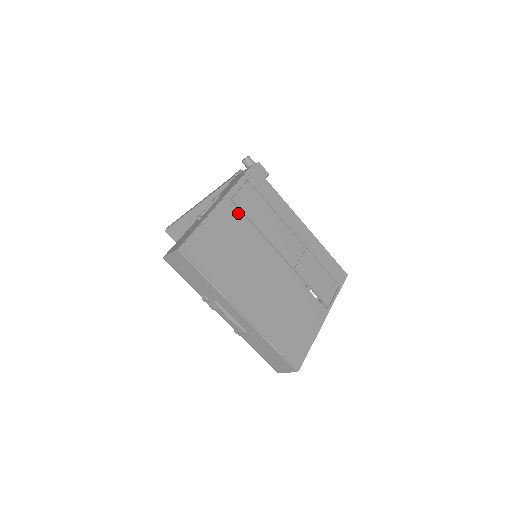
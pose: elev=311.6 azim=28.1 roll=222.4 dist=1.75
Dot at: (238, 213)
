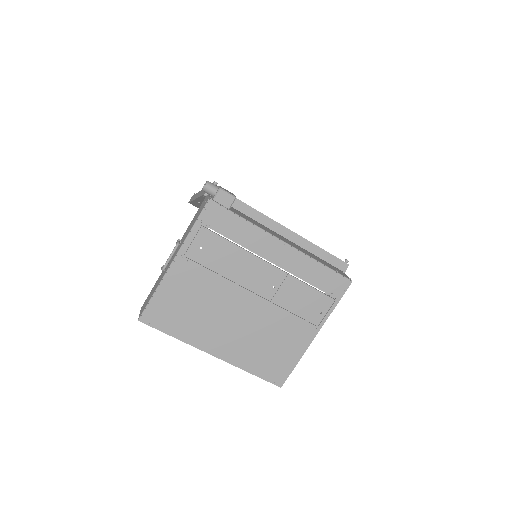
Dot at: (196, 264)
